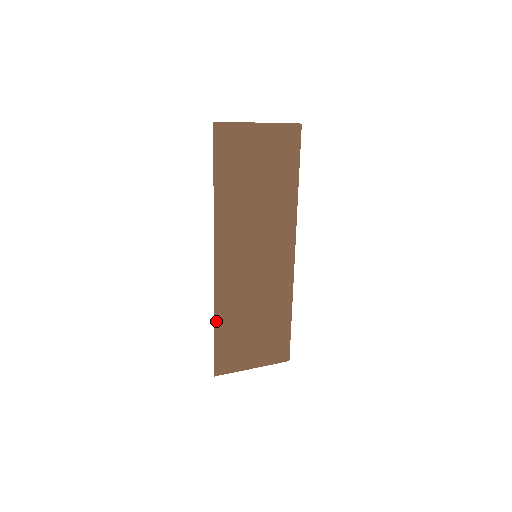
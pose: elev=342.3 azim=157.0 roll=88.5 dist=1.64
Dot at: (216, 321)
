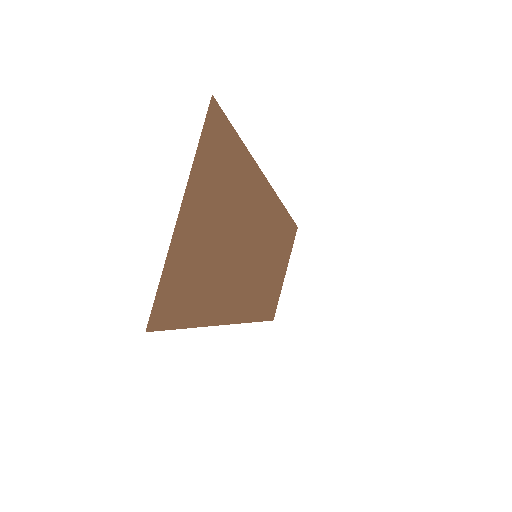
Dot at: (259, 319)
